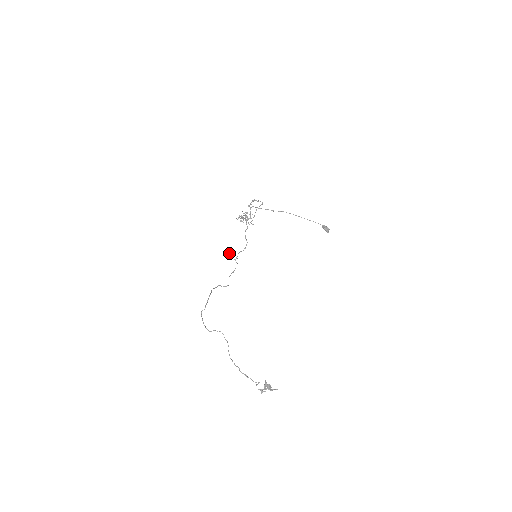
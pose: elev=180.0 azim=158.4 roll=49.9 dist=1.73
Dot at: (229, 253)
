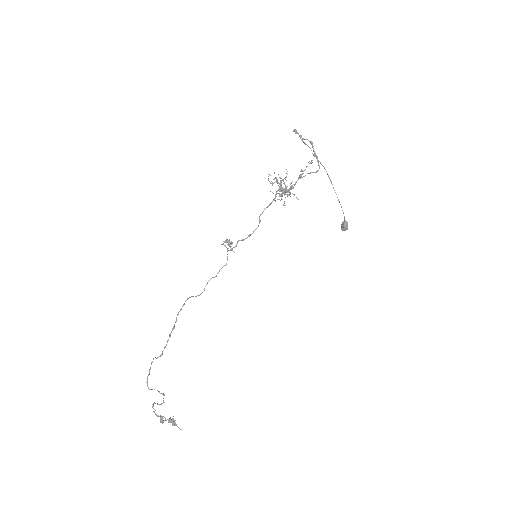
Dot at: (228, 241)
